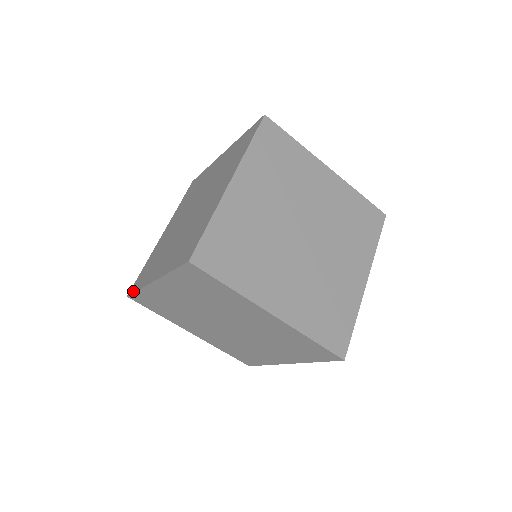
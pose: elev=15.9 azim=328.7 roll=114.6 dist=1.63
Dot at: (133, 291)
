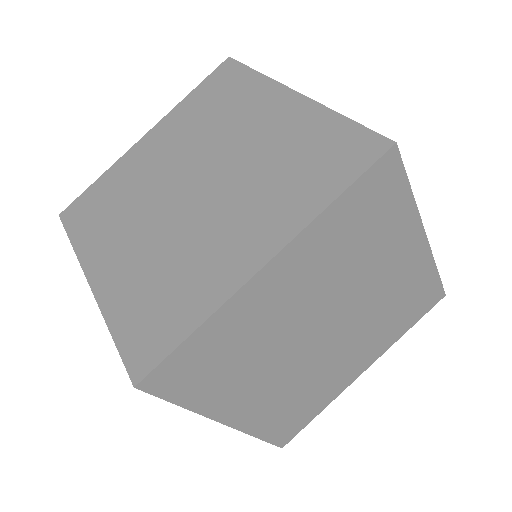
Dot at: occluded
